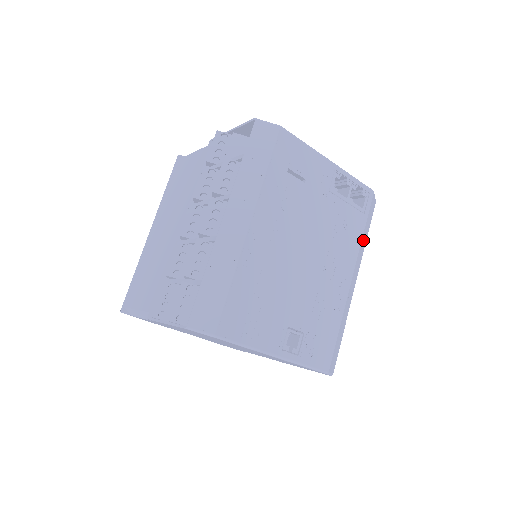
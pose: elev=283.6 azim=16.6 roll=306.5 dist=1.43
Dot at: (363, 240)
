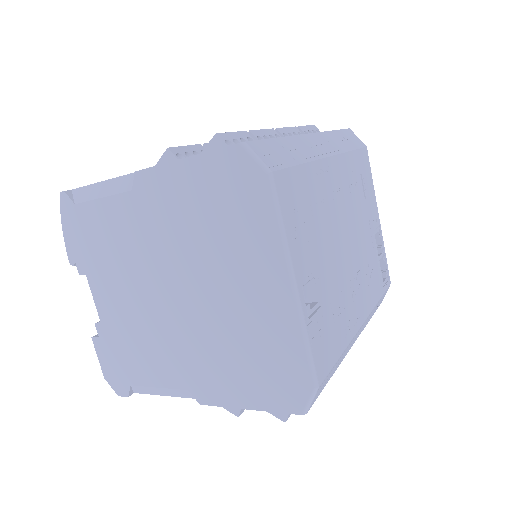
Dot at: (373, 310)
